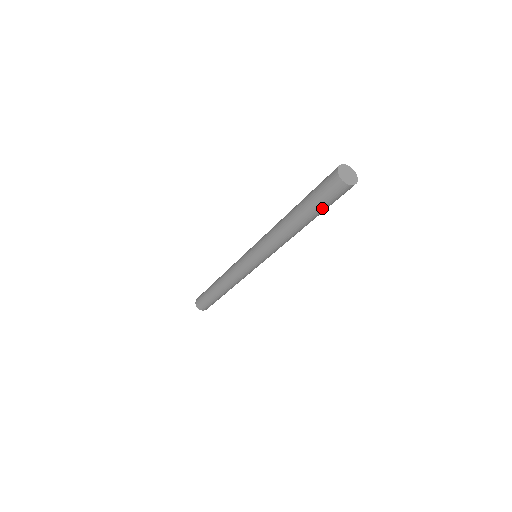
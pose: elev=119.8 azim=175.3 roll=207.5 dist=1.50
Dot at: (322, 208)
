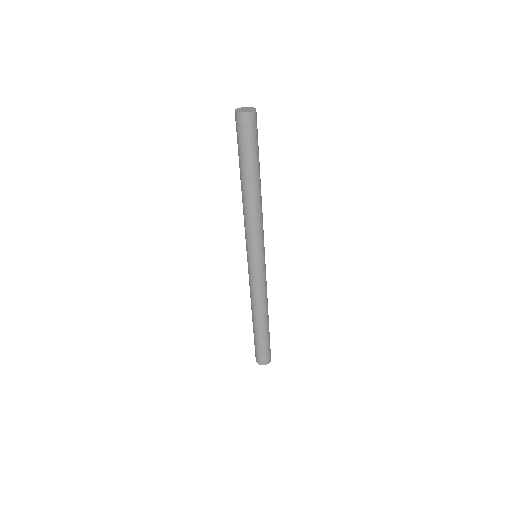
Dot at: (246, 153)
